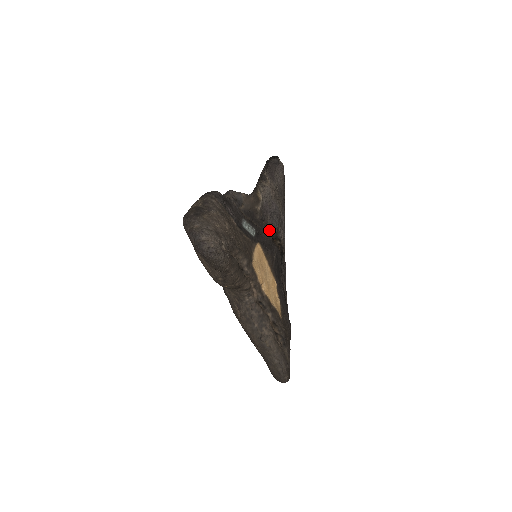
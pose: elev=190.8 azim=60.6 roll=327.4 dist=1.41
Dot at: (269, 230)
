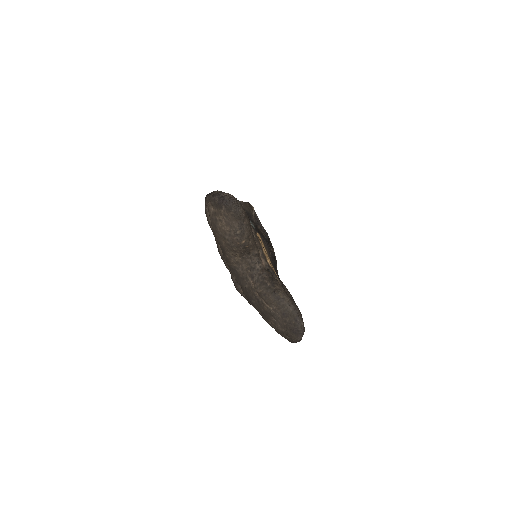
Dot at: (263, 234)
